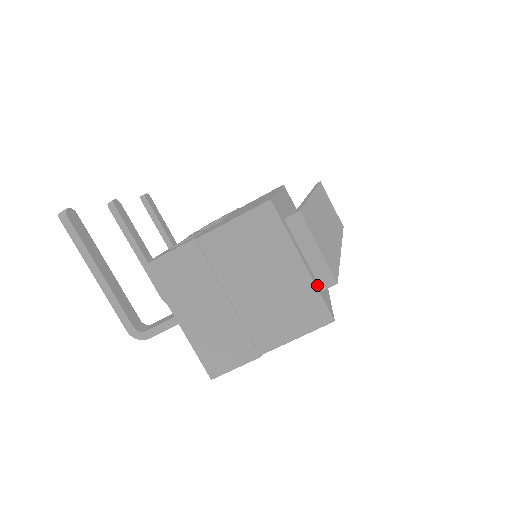
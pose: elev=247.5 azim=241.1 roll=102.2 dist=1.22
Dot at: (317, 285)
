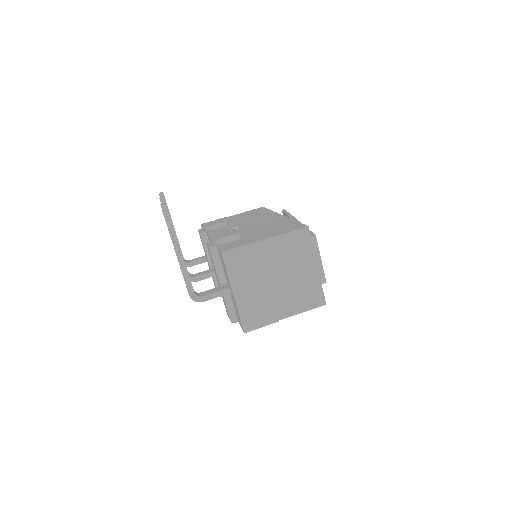
Dot at: occluded
